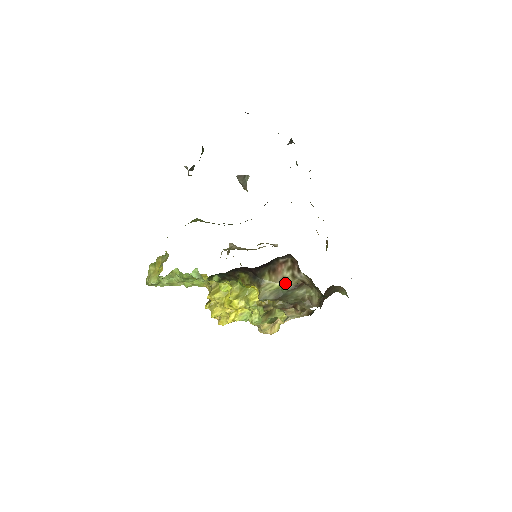
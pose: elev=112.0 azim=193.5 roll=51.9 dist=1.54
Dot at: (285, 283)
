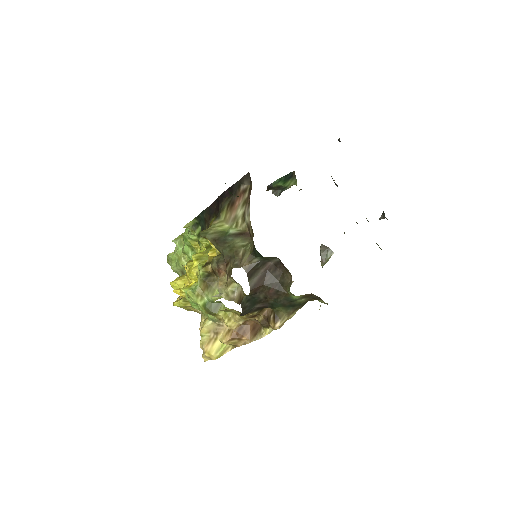
Dot at: (234, 227)
